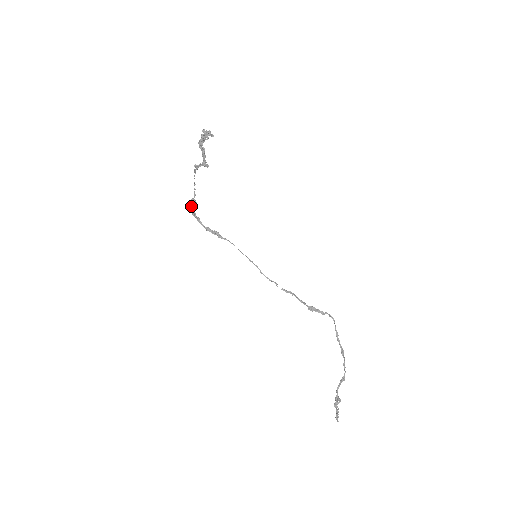
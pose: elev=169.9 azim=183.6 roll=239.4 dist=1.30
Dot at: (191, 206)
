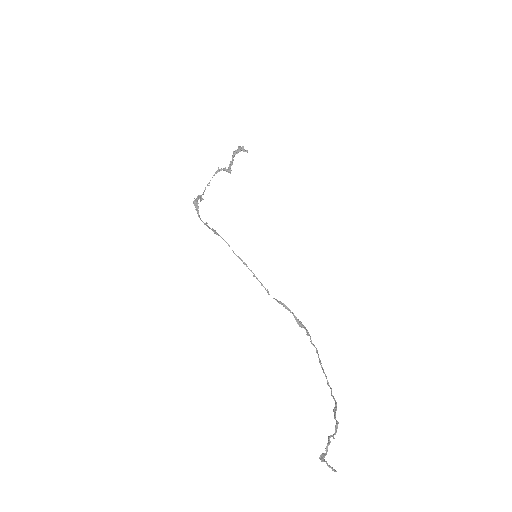
Dot at: (198, 199)
